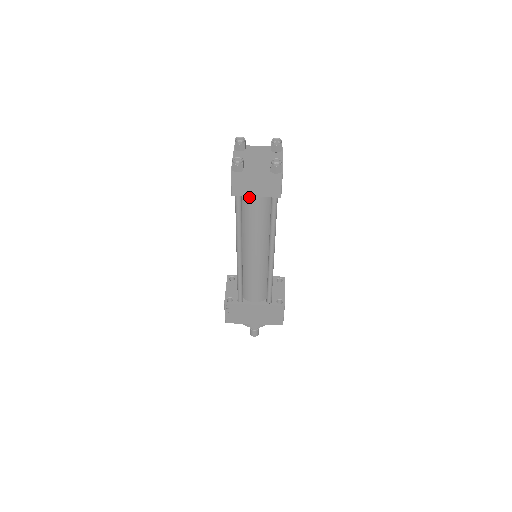
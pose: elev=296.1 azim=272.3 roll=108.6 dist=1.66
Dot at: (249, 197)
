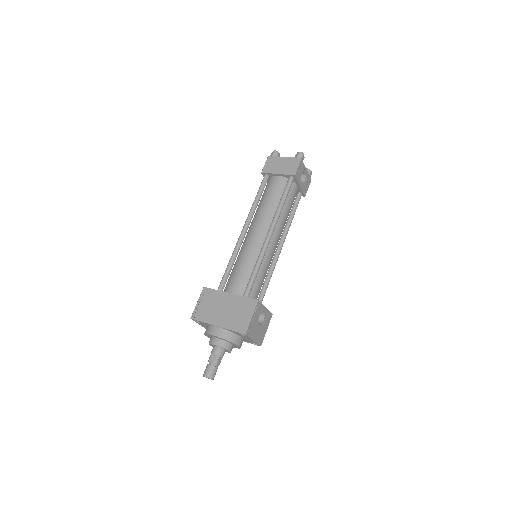
Dot at: (273, 179)
